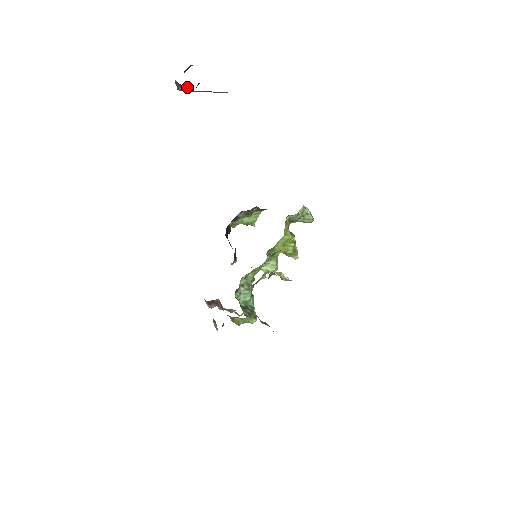
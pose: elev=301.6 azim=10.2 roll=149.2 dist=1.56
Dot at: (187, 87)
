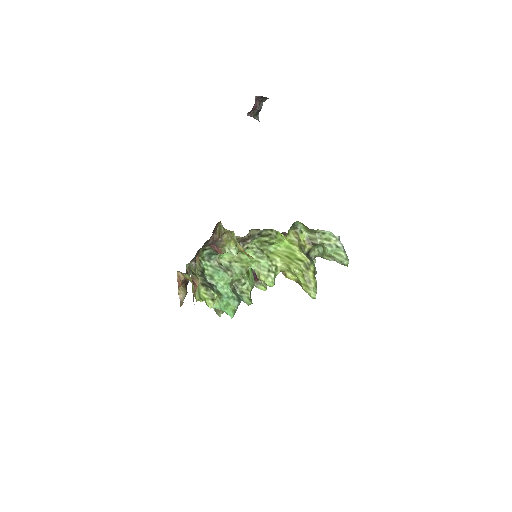
Dot at: occluded
